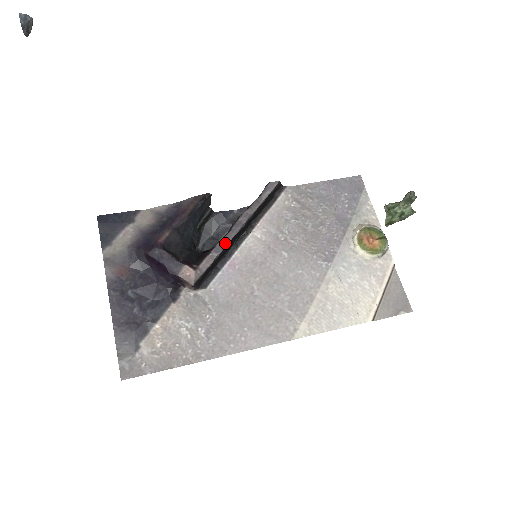
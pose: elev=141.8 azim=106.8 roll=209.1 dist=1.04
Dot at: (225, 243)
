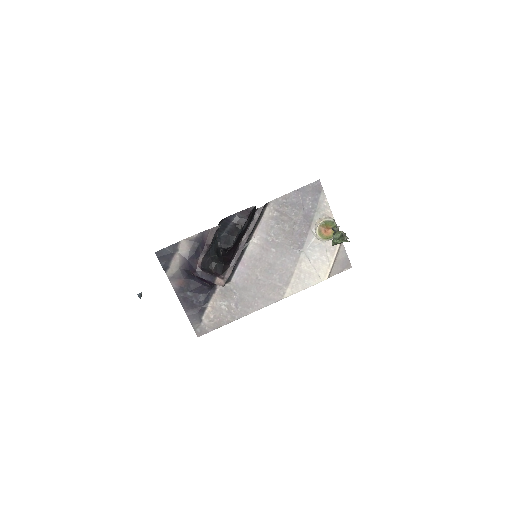
Dot at: (237, 258)
